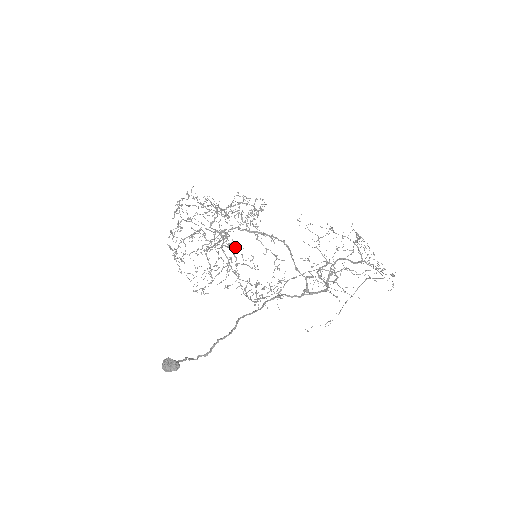
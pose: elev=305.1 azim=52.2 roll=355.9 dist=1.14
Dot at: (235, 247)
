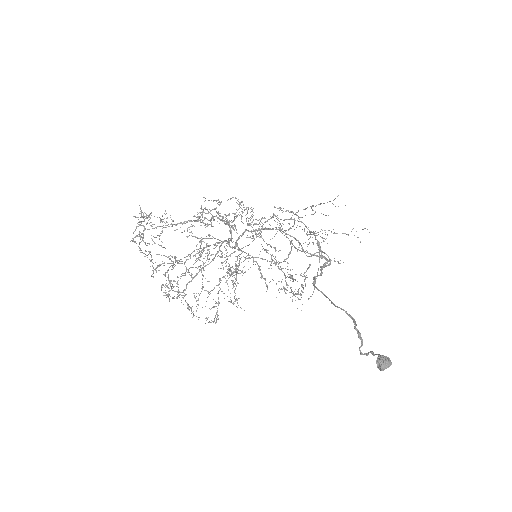
Dot at: (266, 249)
